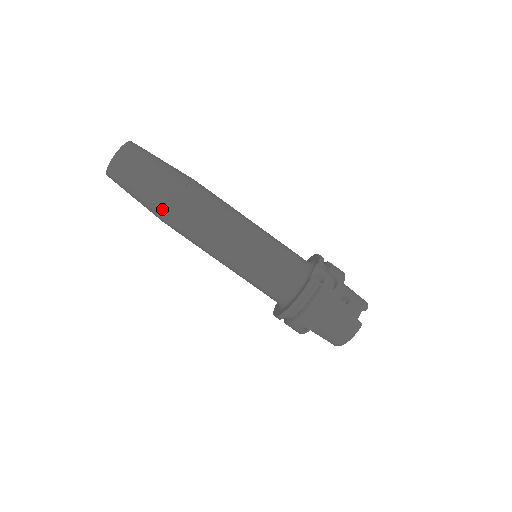
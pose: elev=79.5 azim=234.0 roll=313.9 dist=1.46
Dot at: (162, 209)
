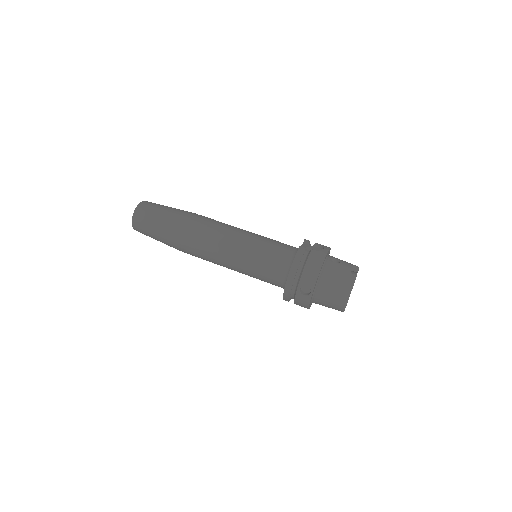
Dot at: (175, 232)
